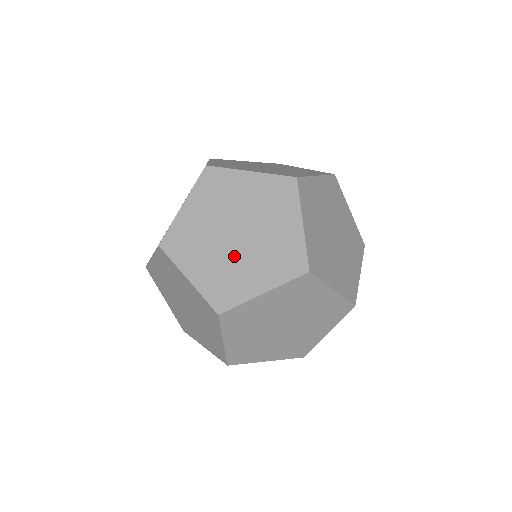
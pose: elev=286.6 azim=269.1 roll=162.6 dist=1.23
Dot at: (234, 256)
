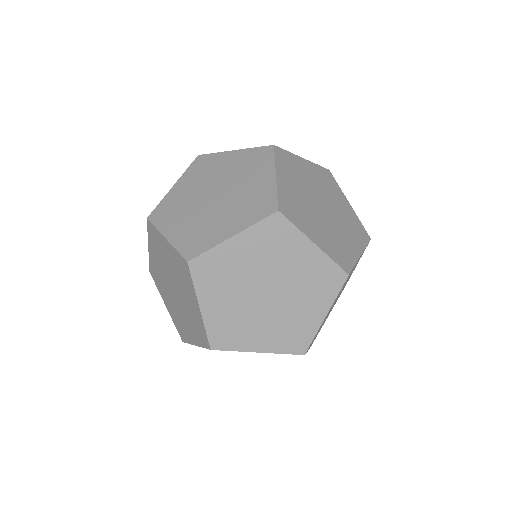
Dot at: occluded
